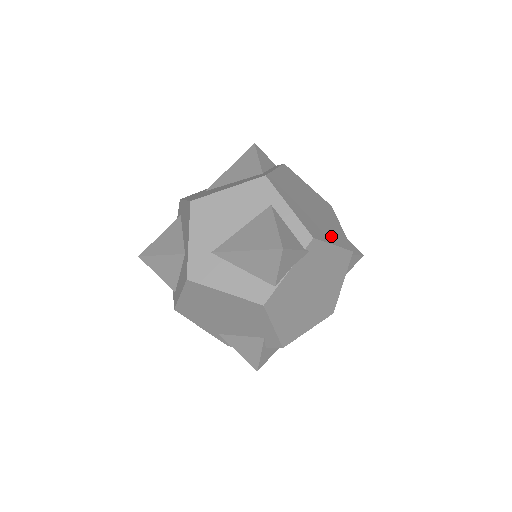
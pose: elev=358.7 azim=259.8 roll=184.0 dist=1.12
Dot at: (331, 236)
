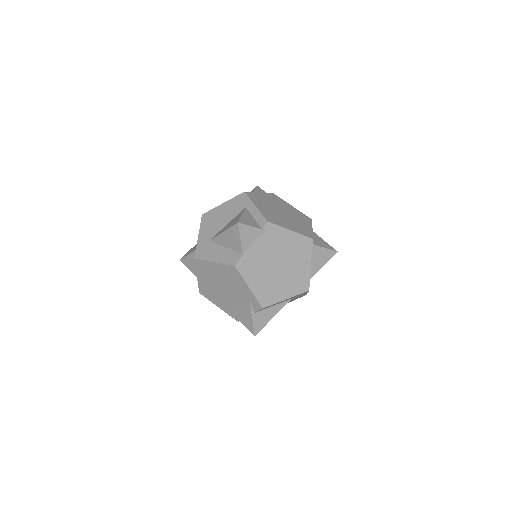
Dot at: (292, 227)
